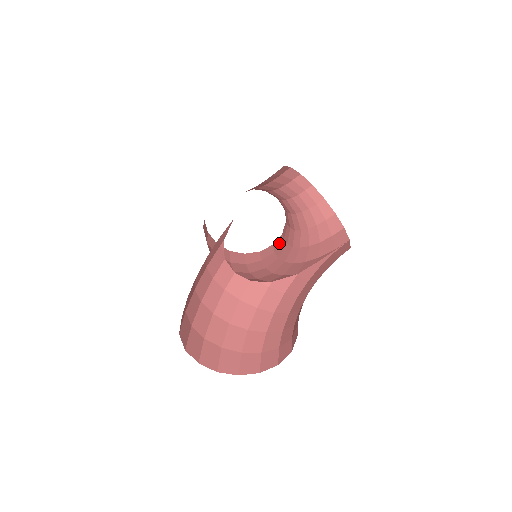
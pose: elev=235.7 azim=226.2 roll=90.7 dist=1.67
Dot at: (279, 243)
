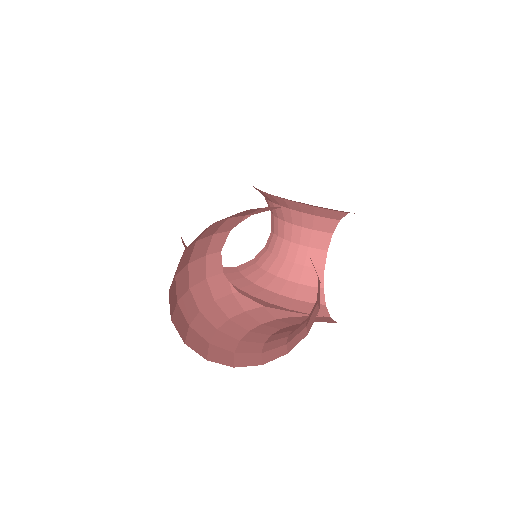
Dot at: (232, 271)
